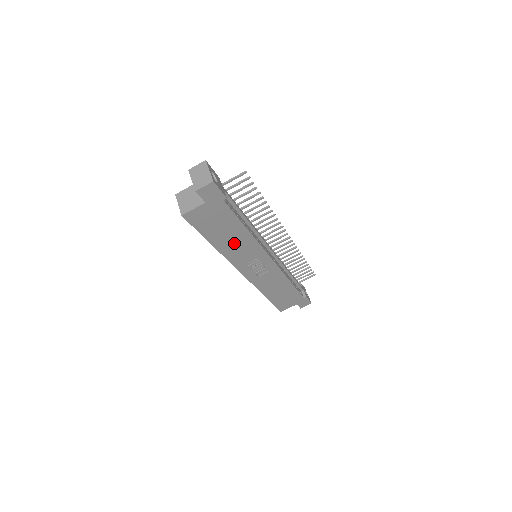
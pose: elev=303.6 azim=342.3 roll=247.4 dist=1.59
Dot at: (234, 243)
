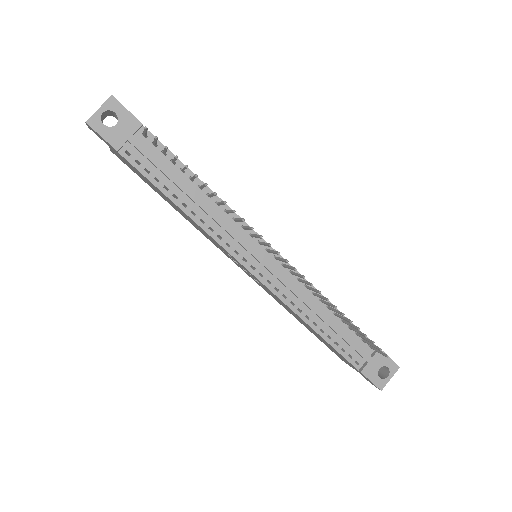
Dot at: occluded
